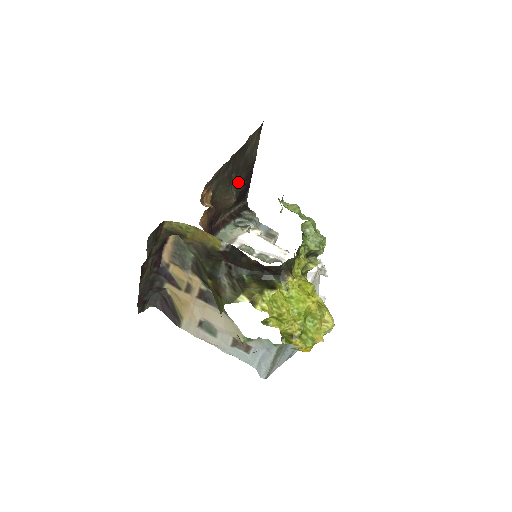
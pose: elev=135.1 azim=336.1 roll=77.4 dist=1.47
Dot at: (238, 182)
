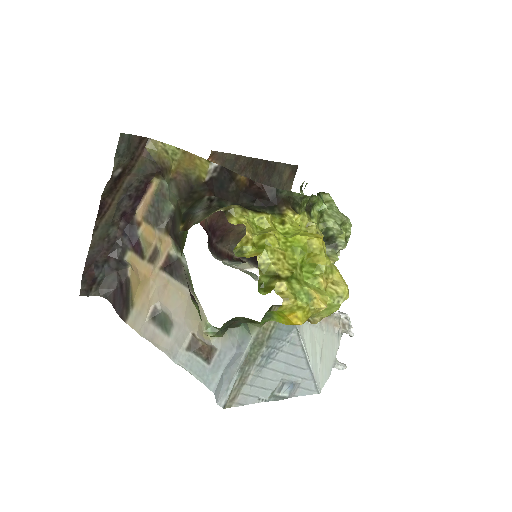
Dot at: occluded
